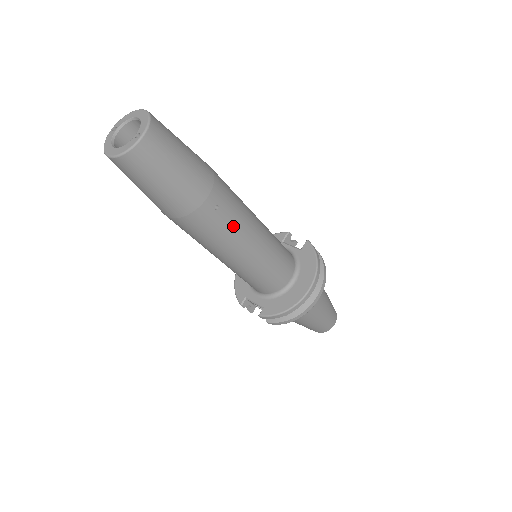
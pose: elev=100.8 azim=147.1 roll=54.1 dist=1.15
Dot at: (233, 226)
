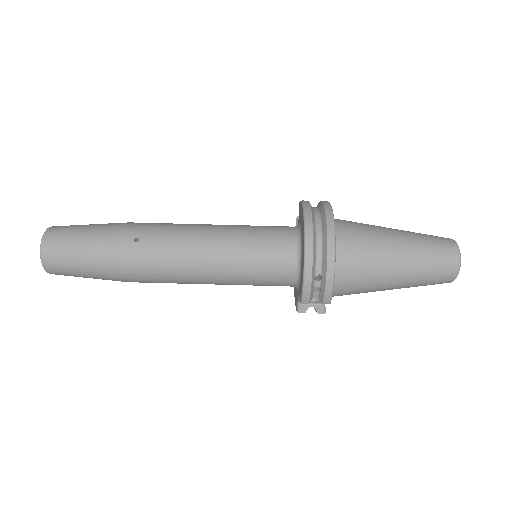
Dot at: (168, 242)
